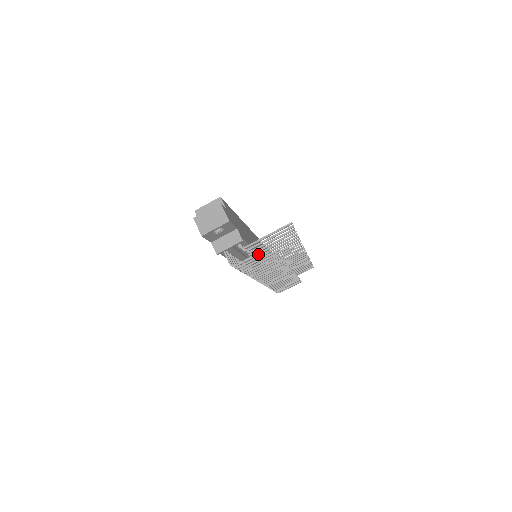
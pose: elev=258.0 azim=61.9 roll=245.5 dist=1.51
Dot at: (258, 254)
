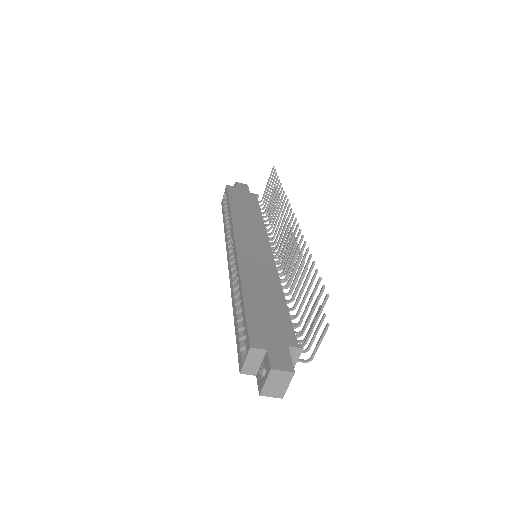
Dot at: (322, 338)
